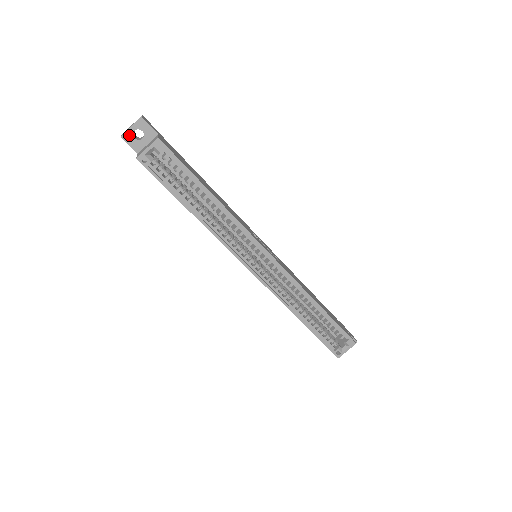
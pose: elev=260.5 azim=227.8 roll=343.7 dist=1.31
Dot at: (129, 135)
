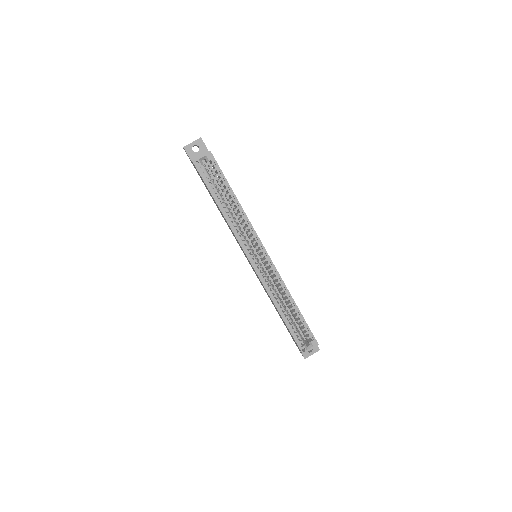
Dot at: (189, 147)
